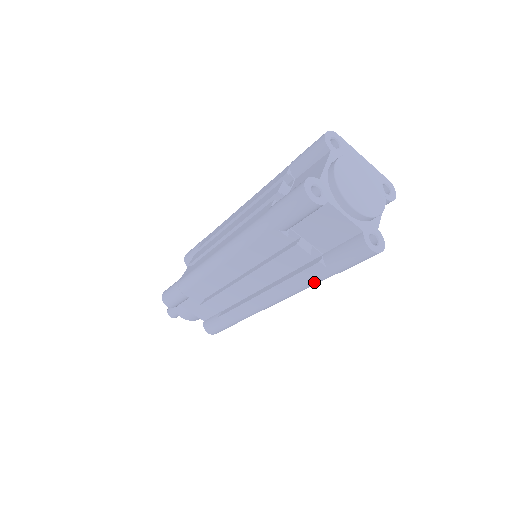
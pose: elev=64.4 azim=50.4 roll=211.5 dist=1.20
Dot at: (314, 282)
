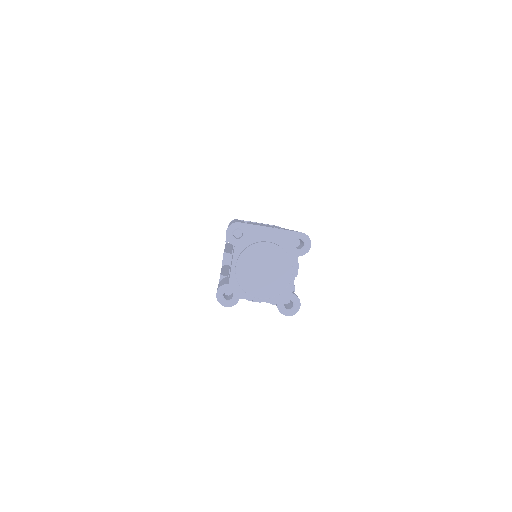
Dot at: occluded
